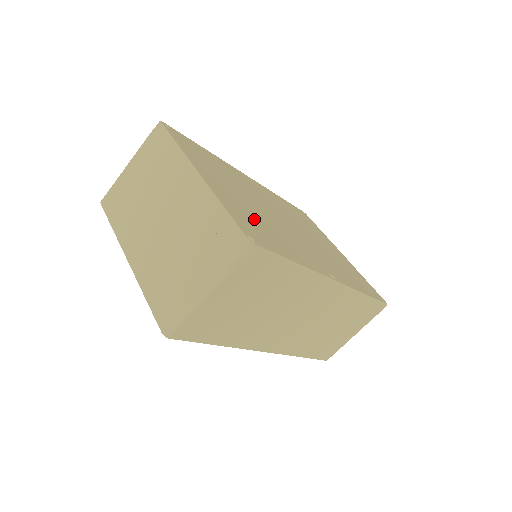
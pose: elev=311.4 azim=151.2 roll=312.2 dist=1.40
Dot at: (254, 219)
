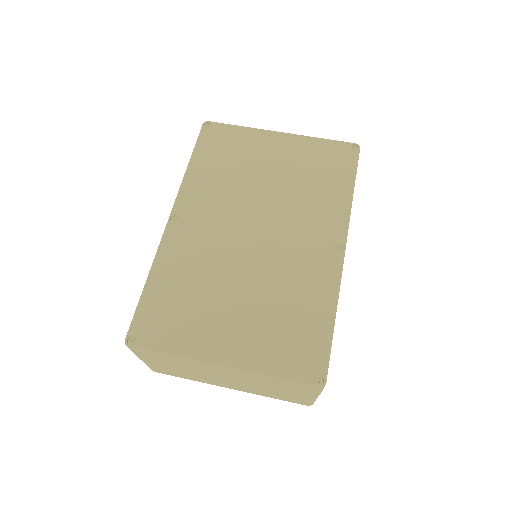
Dot at: (278, 328)
